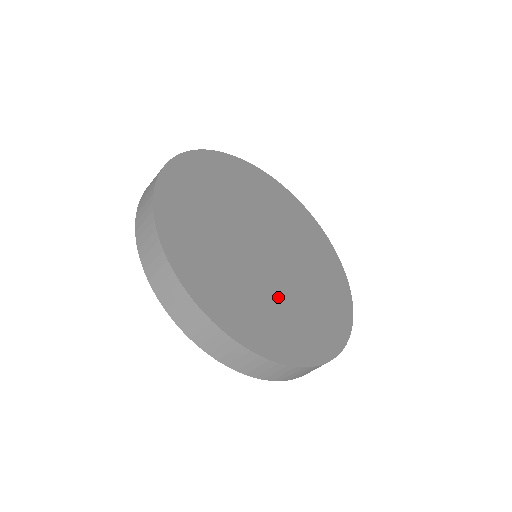
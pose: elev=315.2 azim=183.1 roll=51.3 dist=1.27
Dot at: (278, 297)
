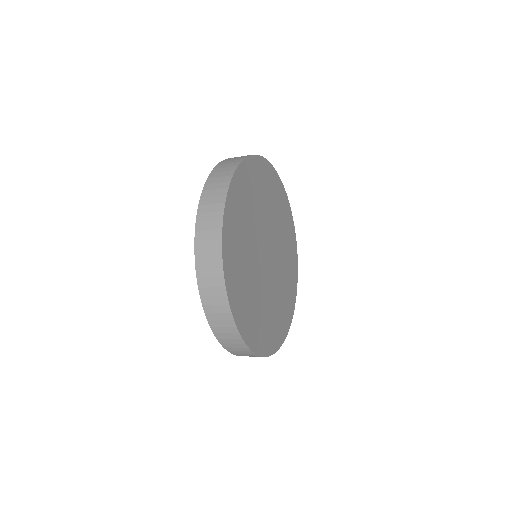
Dot at: (265, 300)
